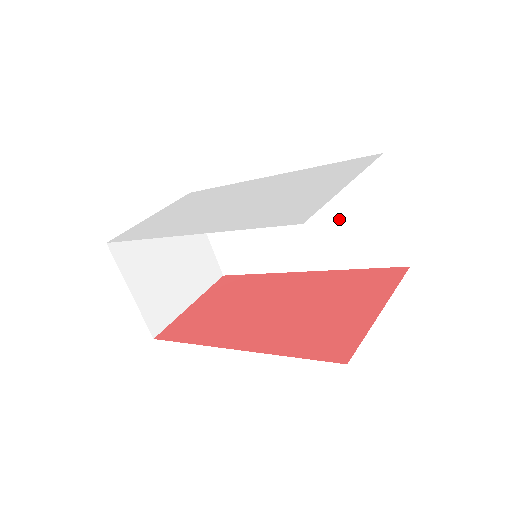
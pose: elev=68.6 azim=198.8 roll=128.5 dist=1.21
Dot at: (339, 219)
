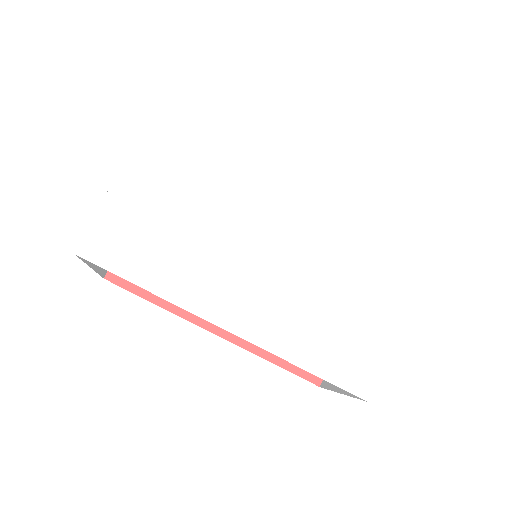
Dot at: occluded
